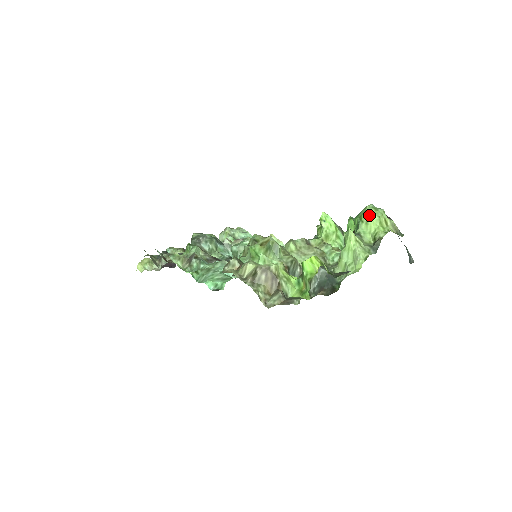
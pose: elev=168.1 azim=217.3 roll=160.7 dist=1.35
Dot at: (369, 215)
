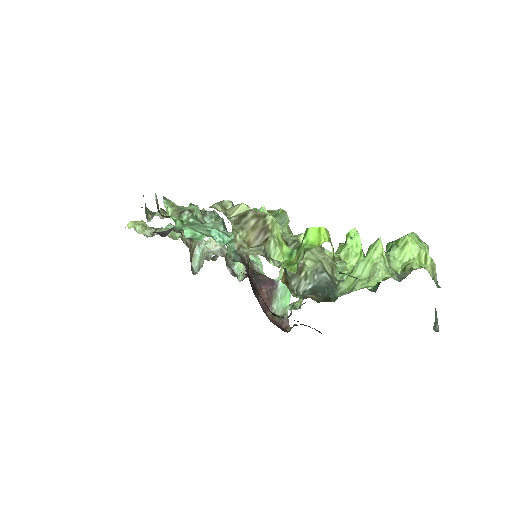
Dot at: (409, 239)
